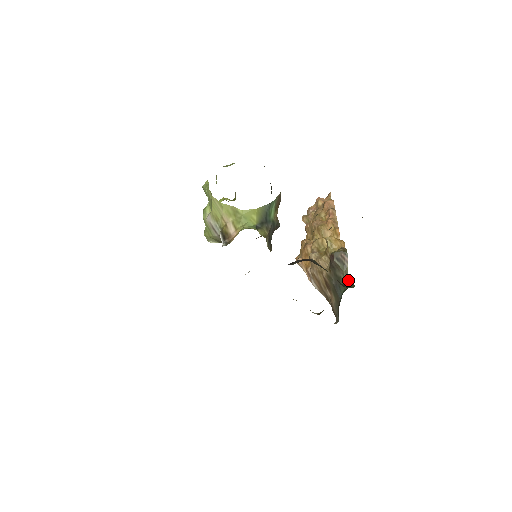
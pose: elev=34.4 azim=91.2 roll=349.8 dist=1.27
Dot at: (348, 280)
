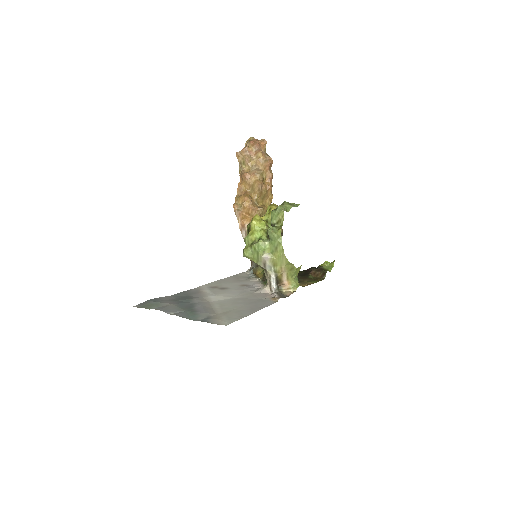
Dot at: occluded
